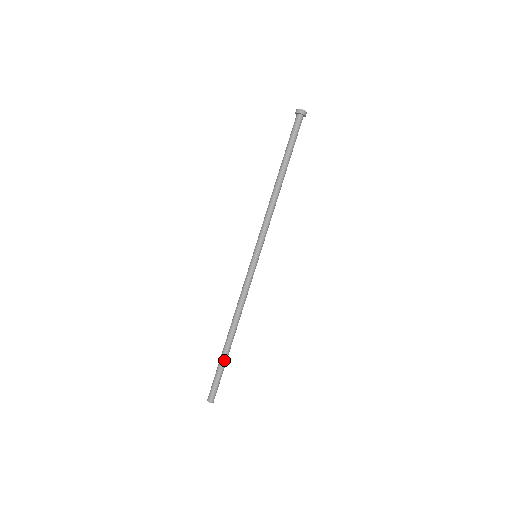
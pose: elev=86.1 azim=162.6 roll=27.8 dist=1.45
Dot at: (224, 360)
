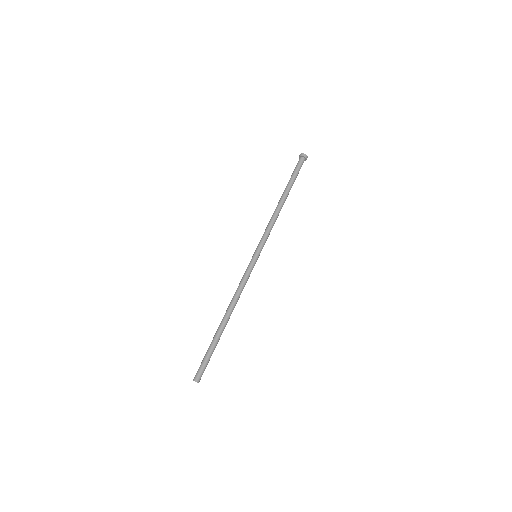
Dot at: (214, 341)
